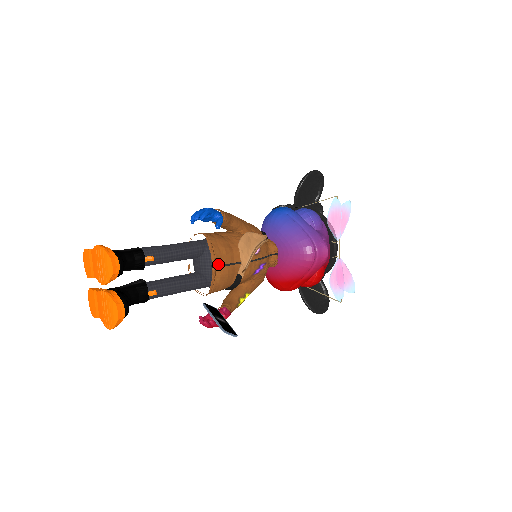
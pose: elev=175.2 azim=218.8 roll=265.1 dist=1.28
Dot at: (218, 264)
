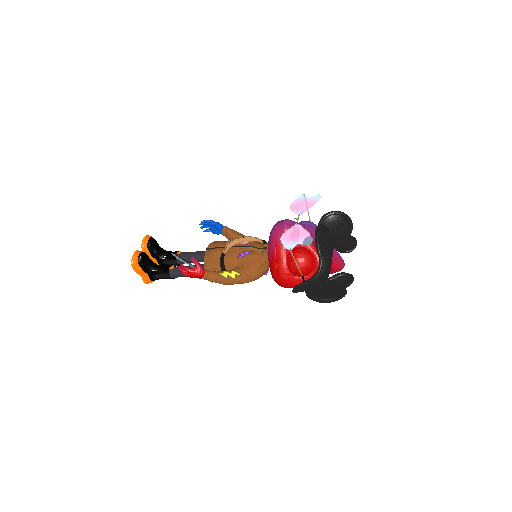
Dot at: (211, 248)
